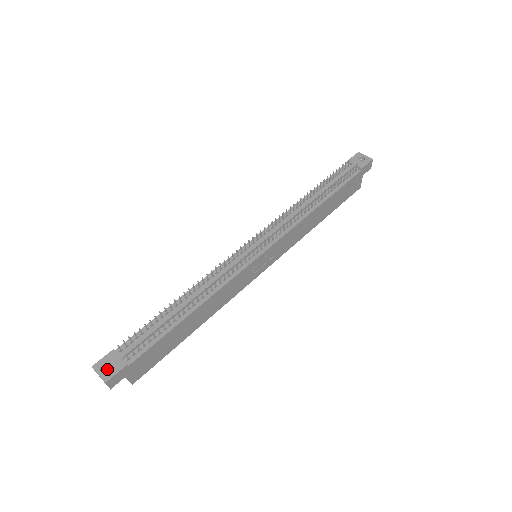
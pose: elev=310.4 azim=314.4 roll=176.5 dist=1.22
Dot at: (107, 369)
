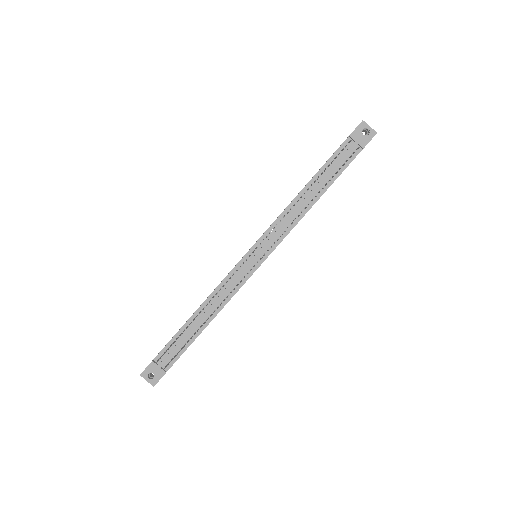
Dot at: (151, 372)
